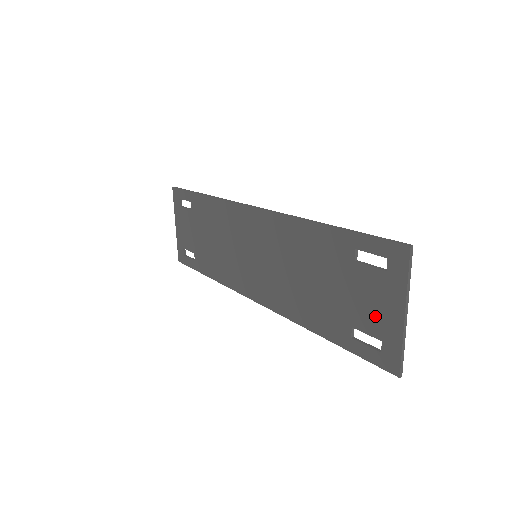
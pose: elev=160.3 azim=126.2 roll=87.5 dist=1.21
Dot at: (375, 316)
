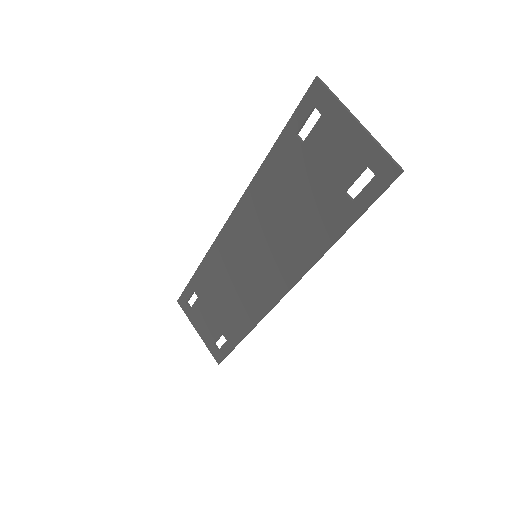
Dot at: (346, 156)
